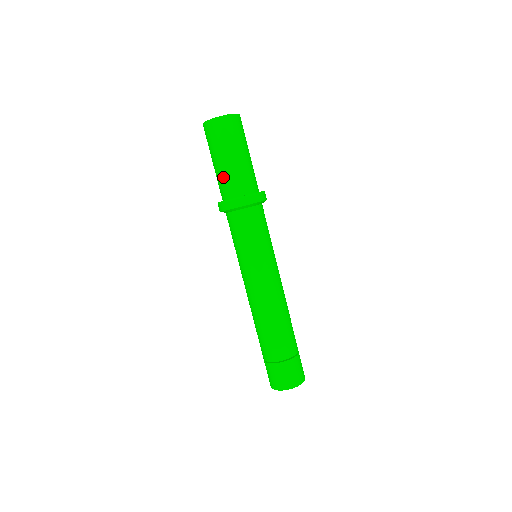
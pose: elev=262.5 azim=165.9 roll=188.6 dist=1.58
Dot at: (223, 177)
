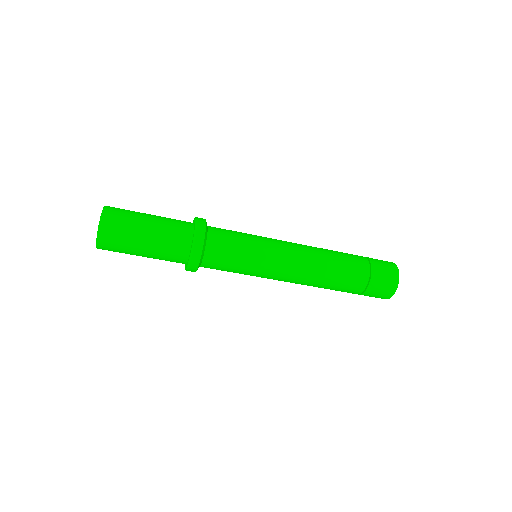
Dot at: occluded
